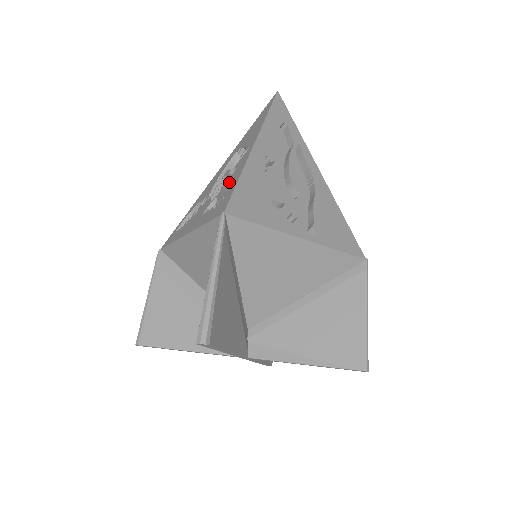
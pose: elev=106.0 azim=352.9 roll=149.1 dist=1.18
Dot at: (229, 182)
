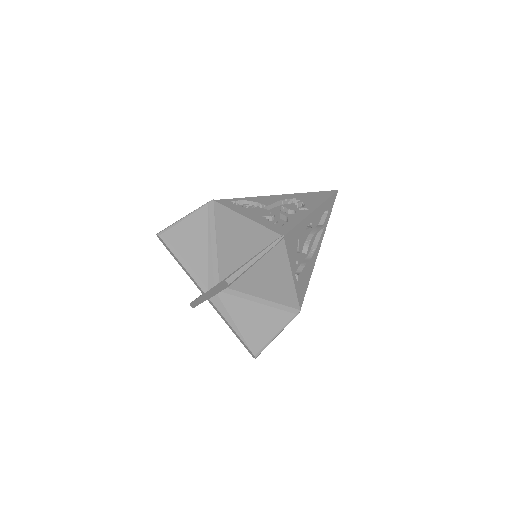
Dot at: (289, 217)
